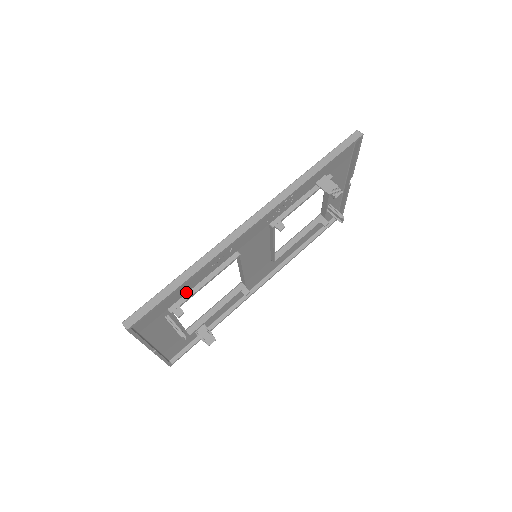
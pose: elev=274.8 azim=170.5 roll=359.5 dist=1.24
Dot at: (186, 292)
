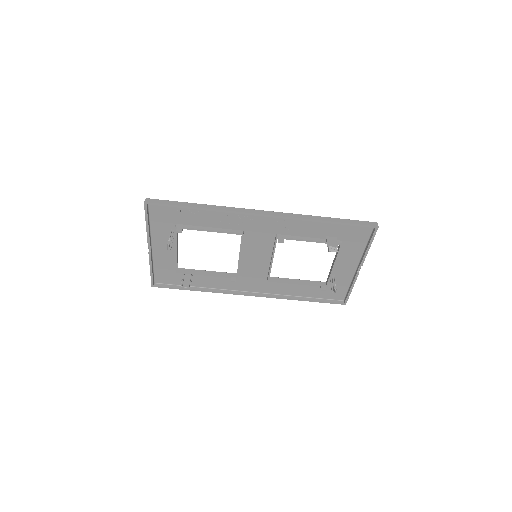
Dot at: (194, 224)
